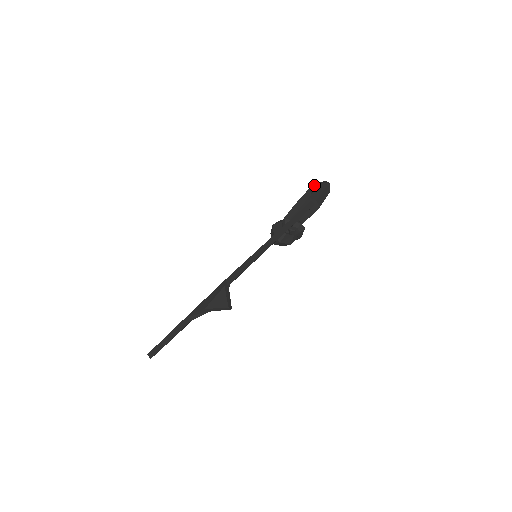
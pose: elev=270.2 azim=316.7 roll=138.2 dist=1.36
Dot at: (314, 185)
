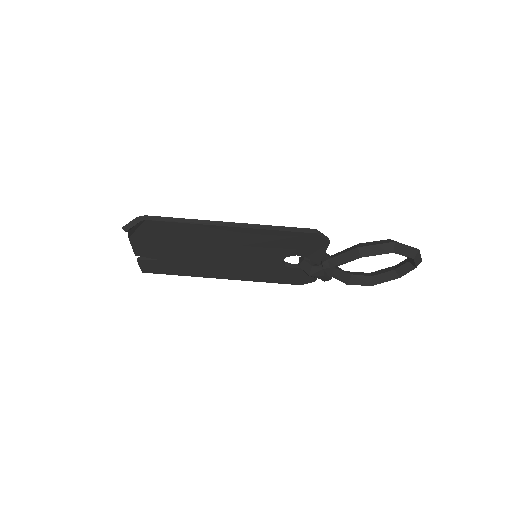
Dot at: occluded
